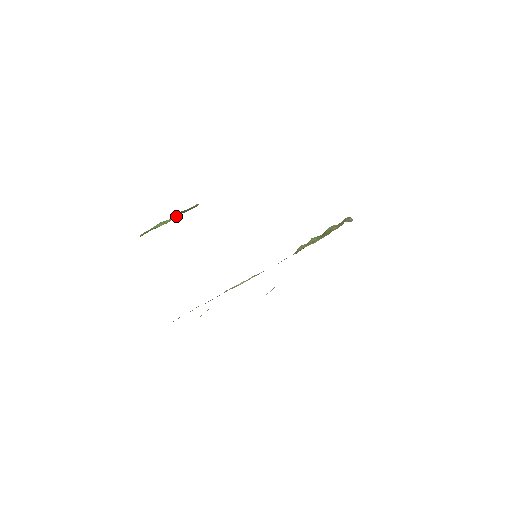
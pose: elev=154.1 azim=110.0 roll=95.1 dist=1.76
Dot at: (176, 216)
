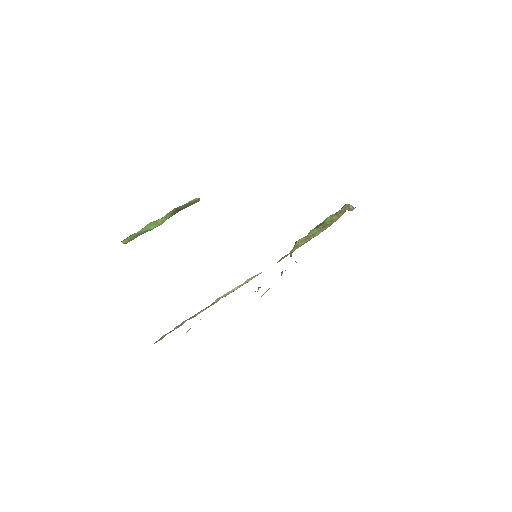
Dot at: (172, 214)
